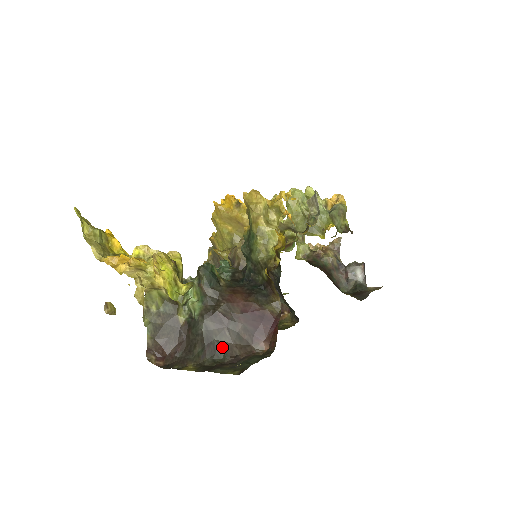
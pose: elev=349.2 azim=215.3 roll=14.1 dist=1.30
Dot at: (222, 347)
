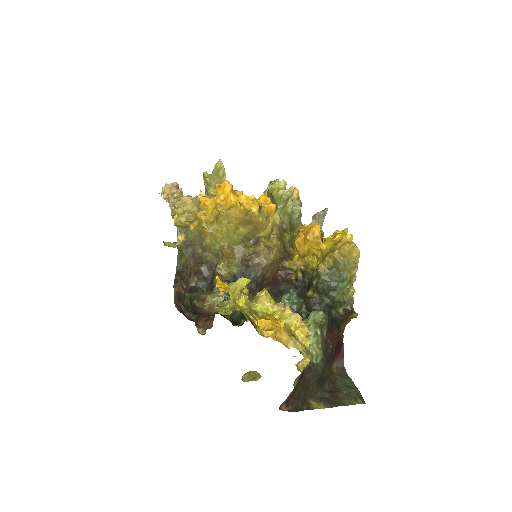
Dot at: (327, 378)
